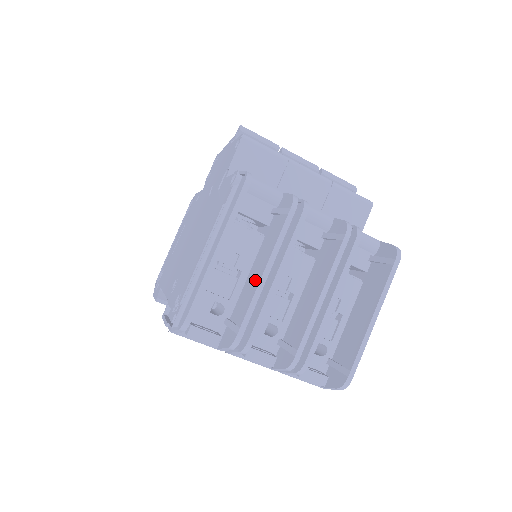
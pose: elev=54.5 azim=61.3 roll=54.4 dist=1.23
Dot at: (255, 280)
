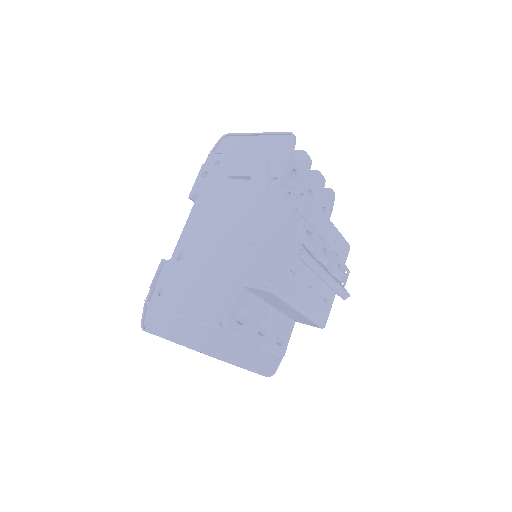
Dot at: occluded
